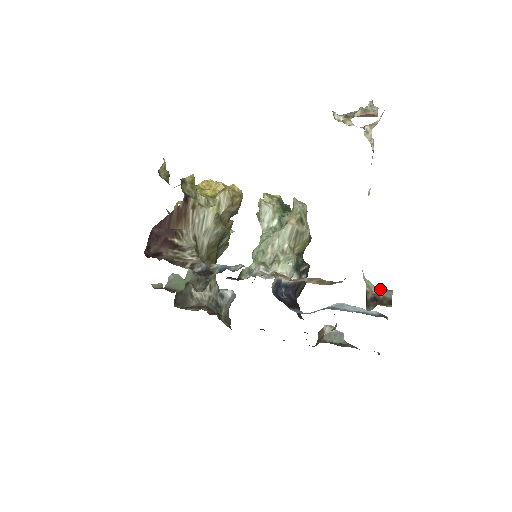
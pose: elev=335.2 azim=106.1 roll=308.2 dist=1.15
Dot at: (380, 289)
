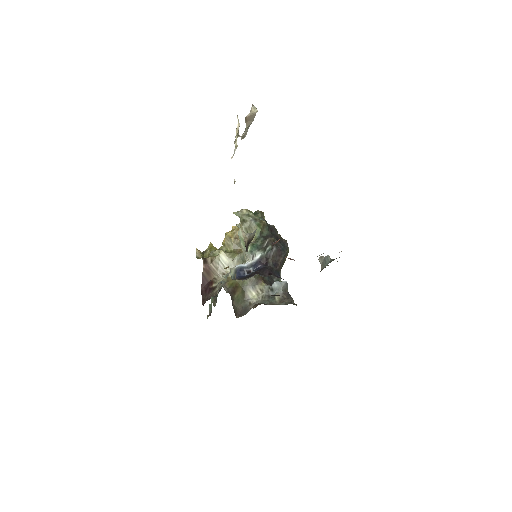
Dot at: (252, 233)
